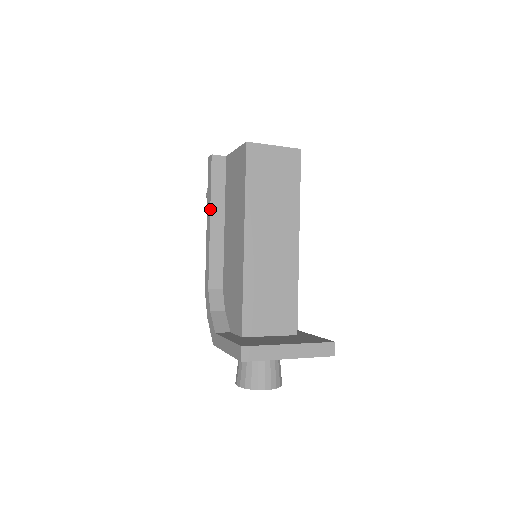
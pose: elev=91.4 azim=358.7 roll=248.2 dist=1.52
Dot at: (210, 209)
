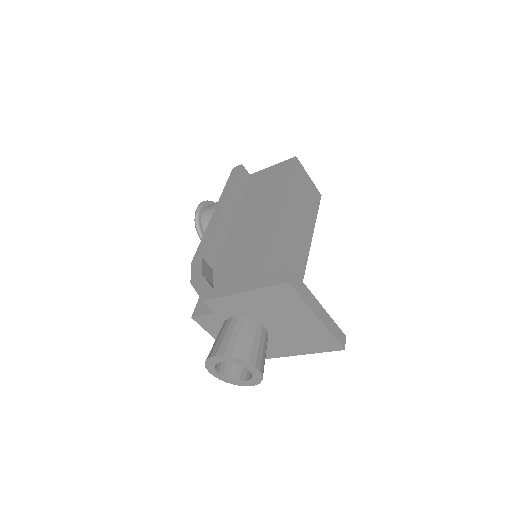
Dot at: (227, 198)
